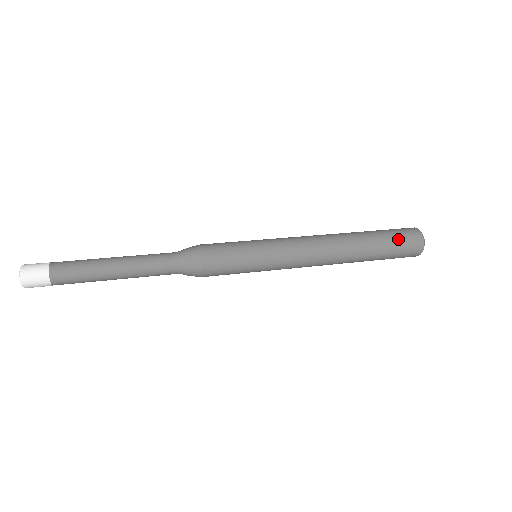
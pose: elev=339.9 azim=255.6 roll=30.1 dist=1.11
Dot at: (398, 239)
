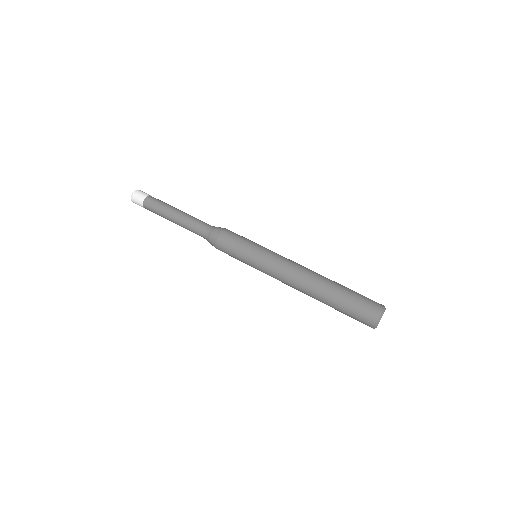
Dot at: (354, 312)
